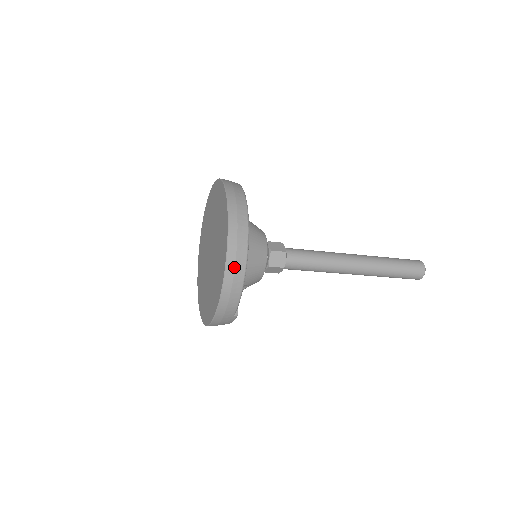
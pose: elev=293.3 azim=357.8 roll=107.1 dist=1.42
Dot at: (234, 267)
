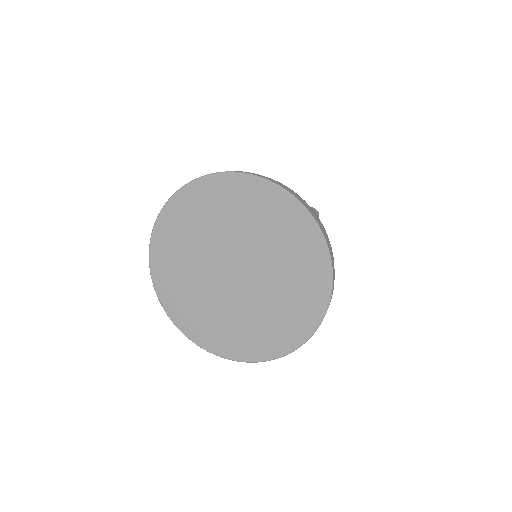
Dot at: (325, 233)
